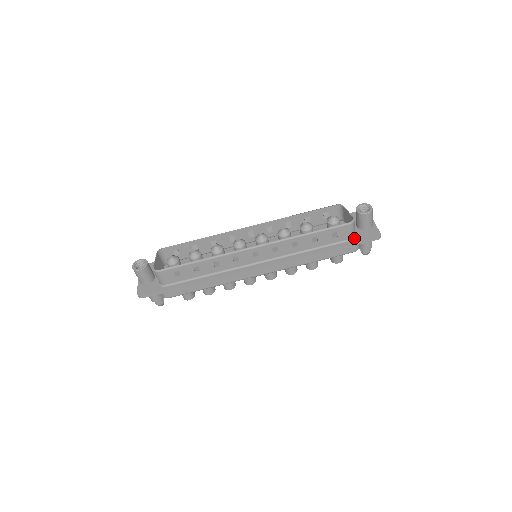
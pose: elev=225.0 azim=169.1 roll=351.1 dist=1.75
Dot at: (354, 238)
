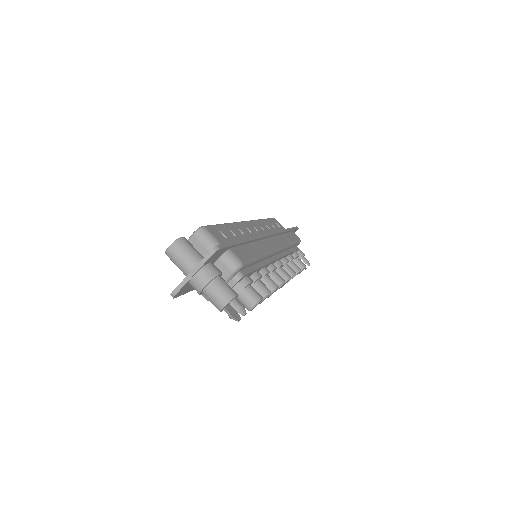
Dot at: occluded
